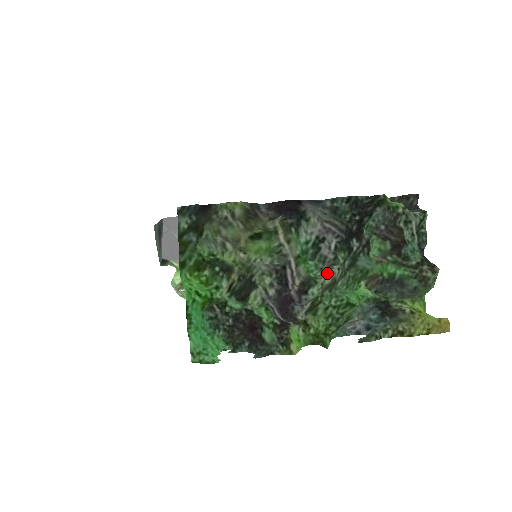
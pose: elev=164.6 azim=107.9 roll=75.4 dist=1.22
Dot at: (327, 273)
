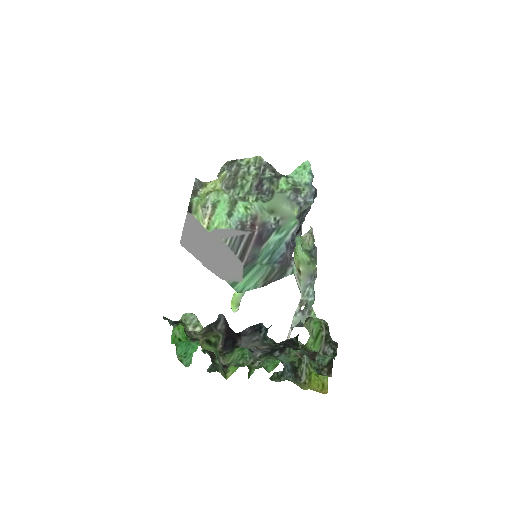
Dot at: (251, 364)
